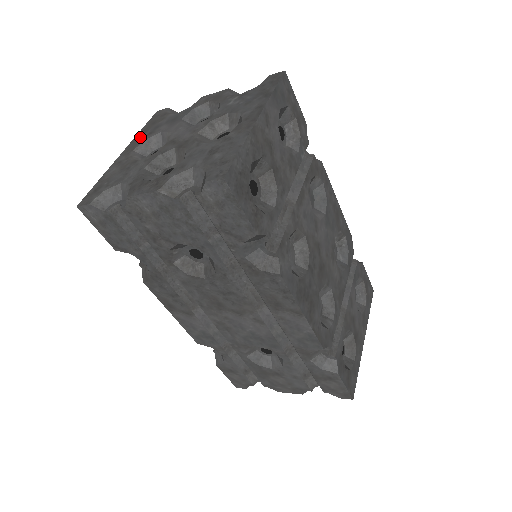
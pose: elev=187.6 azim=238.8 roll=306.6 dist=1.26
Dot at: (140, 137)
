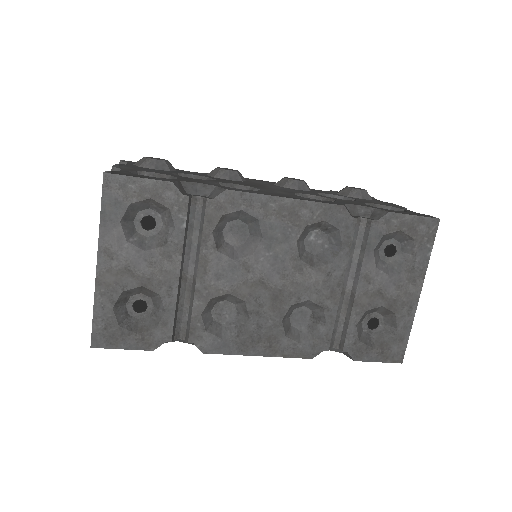
Dot at: occluded
